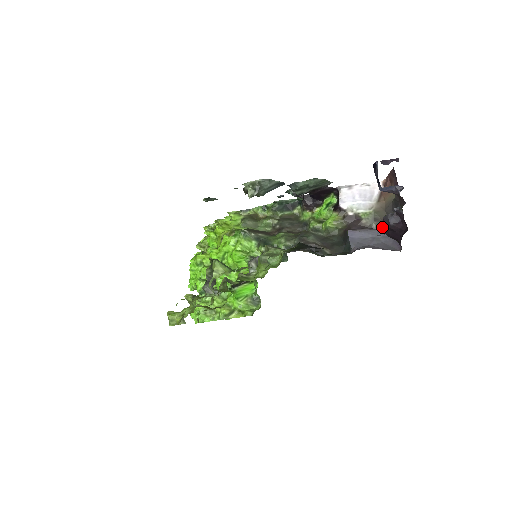
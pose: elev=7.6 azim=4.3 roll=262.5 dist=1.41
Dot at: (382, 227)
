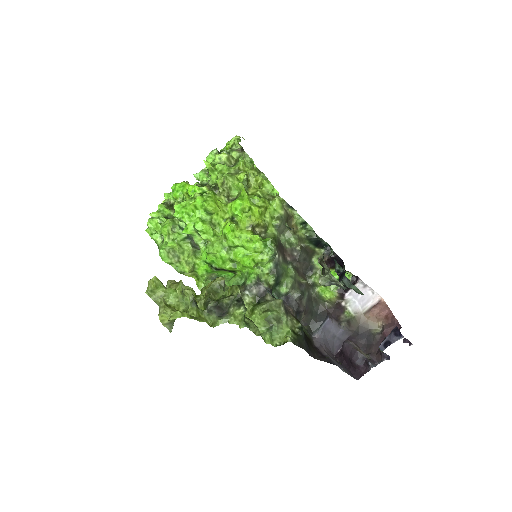
Dot at: (348, 346)
